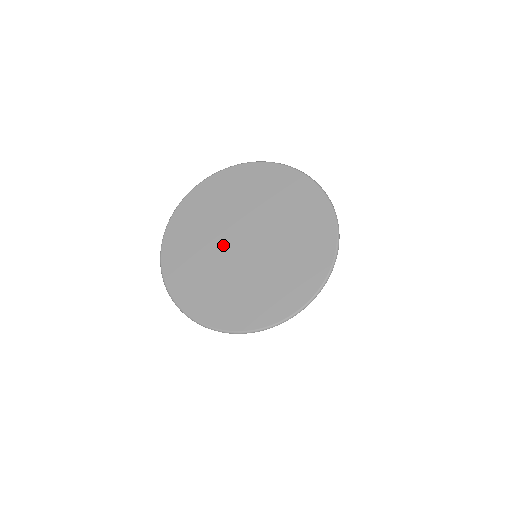
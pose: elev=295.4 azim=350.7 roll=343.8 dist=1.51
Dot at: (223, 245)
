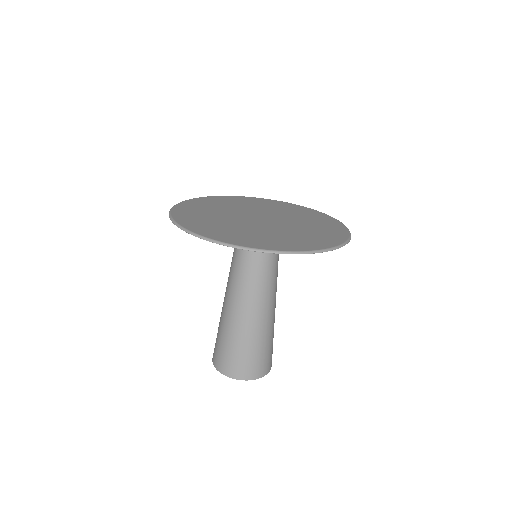
Dot at: (252, 223)
